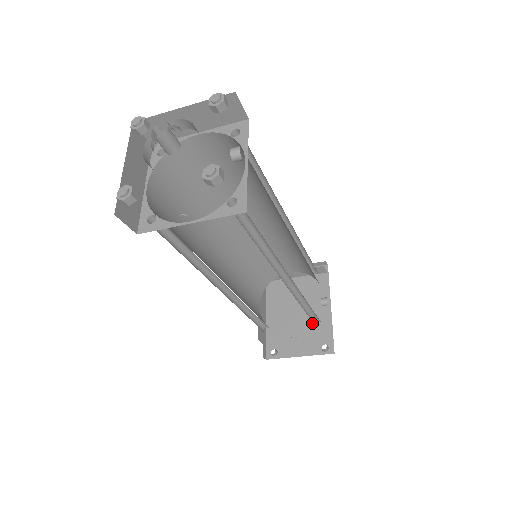
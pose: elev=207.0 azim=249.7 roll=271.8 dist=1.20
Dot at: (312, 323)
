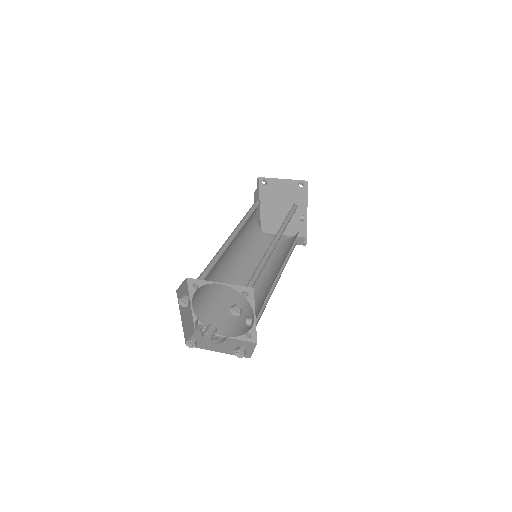
Dot at: (293, 222)
